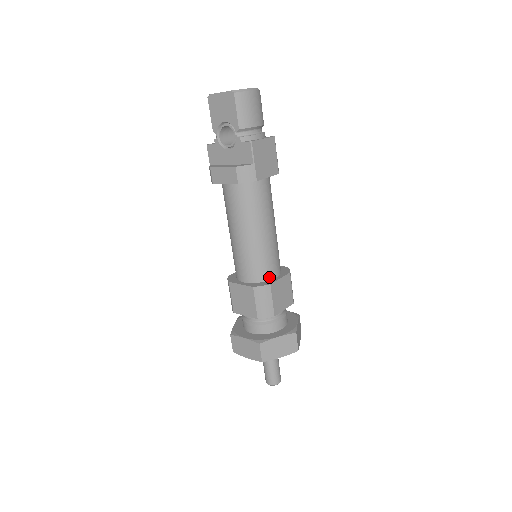
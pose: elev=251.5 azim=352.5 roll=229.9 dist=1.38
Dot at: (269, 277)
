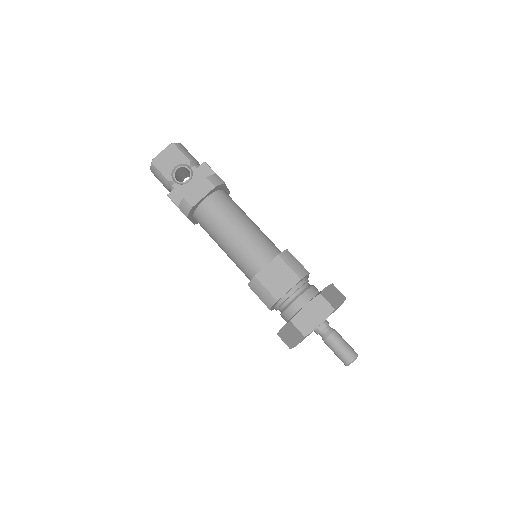
Dot at: (280, 252)
